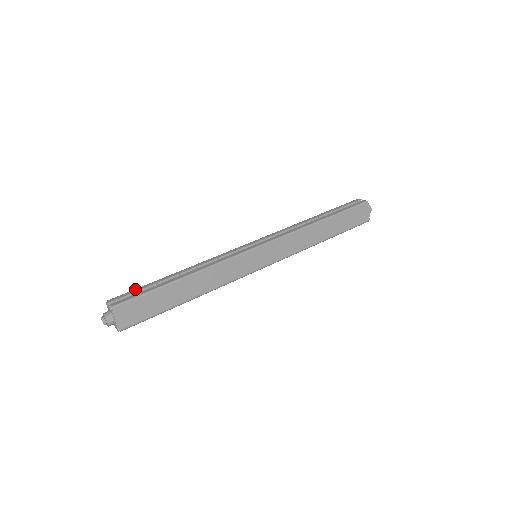
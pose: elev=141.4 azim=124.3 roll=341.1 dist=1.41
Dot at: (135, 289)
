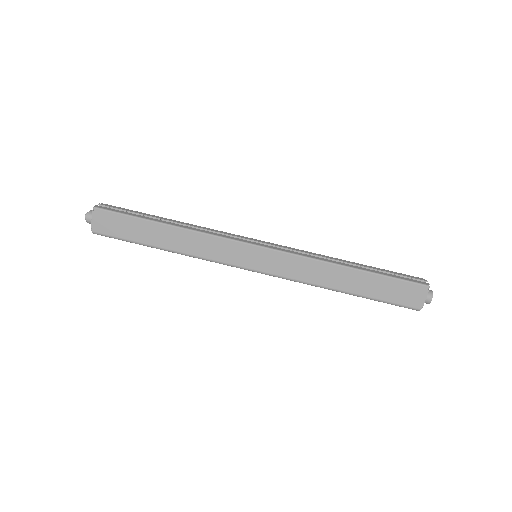
Dot at: occluded
